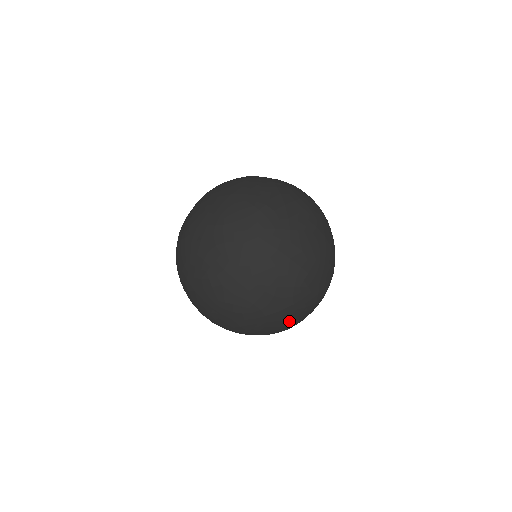
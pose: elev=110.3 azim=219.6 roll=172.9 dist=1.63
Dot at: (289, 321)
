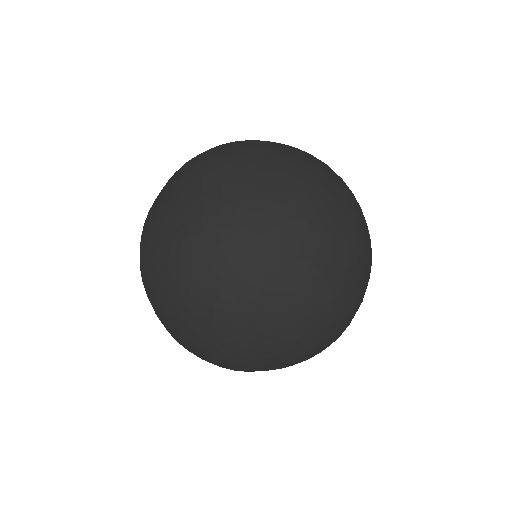
Dot at: (256, 345)
